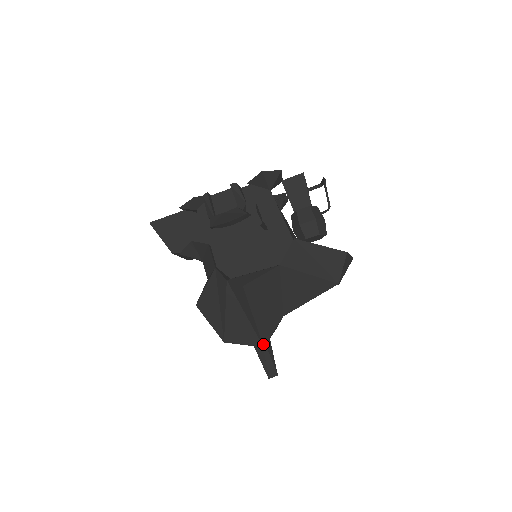
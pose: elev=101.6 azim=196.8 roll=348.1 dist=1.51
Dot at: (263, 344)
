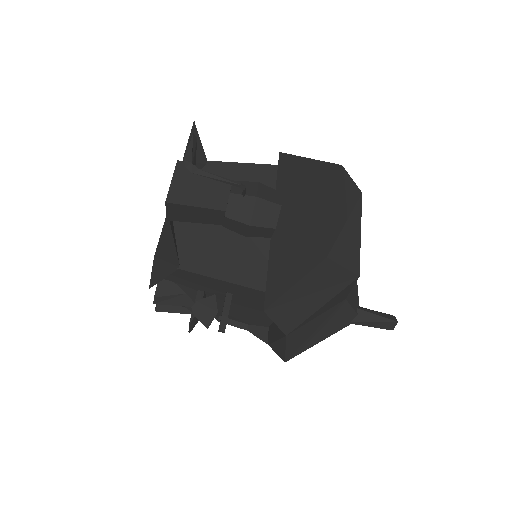
Dot at: (357, 324)
